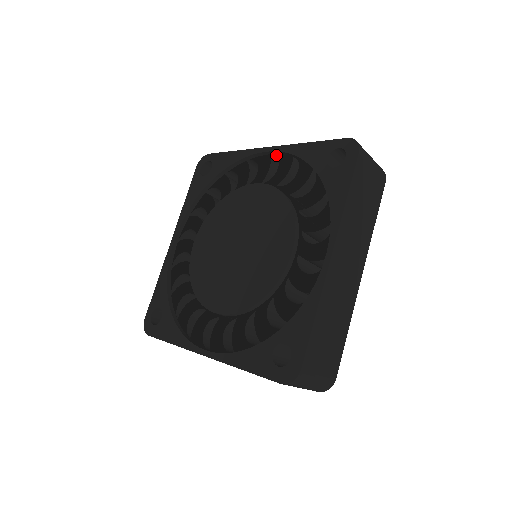
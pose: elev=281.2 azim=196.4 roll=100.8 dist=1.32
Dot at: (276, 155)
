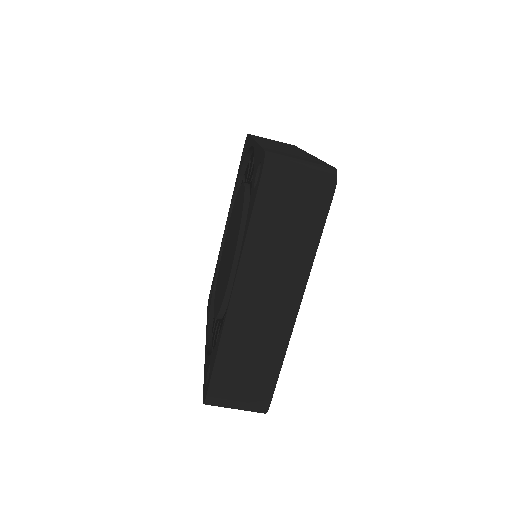
Dot at: (272, 144)
